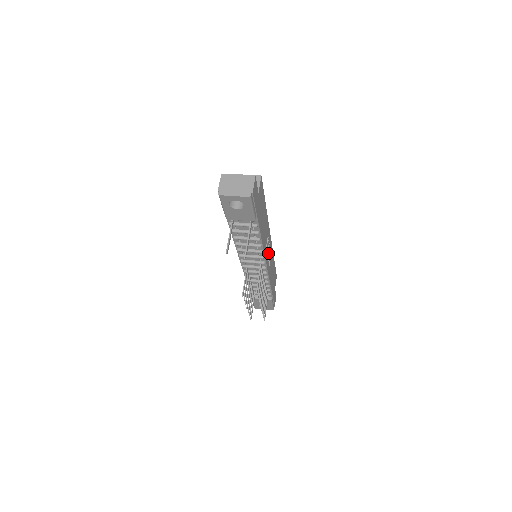
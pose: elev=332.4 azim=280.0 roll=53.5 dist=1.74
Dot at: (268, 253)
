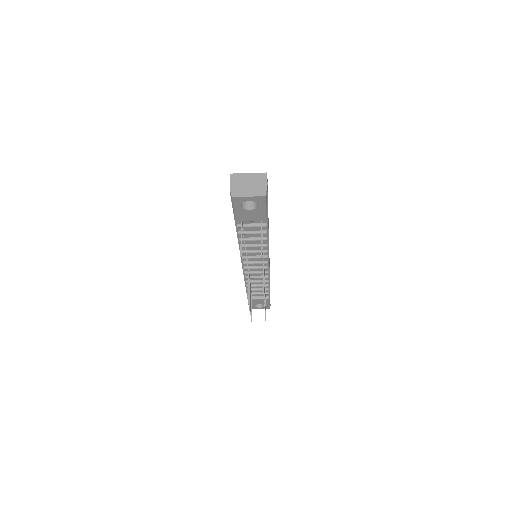
Dot at: occluded
